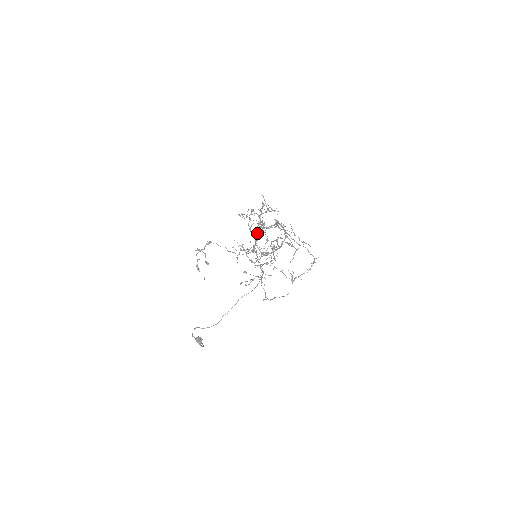
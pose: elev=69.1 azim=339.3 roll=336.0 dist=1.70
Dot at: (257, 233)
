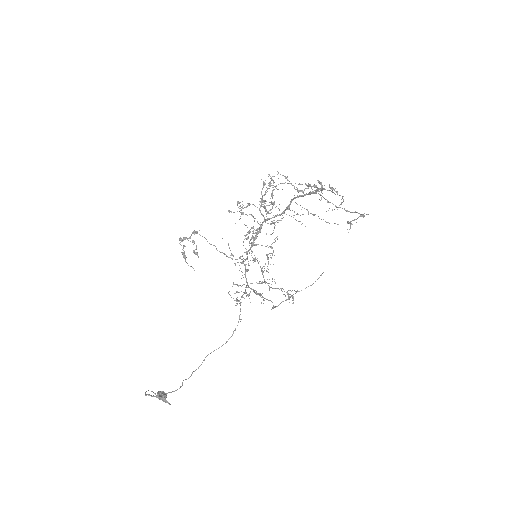
Dot at: occluded
